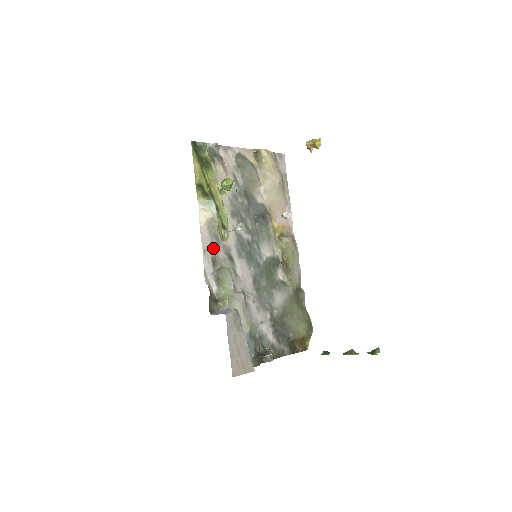
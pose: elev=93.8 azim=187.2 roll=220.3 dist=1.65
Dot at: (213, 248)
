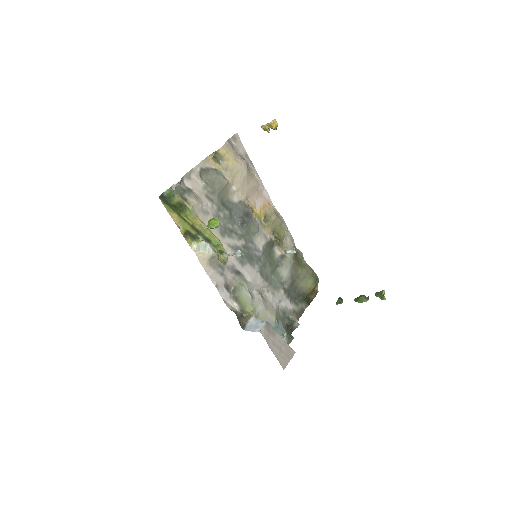
Dot at: (221, 277)
